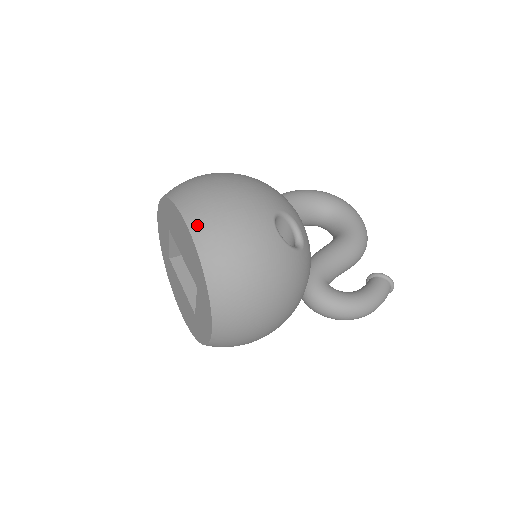
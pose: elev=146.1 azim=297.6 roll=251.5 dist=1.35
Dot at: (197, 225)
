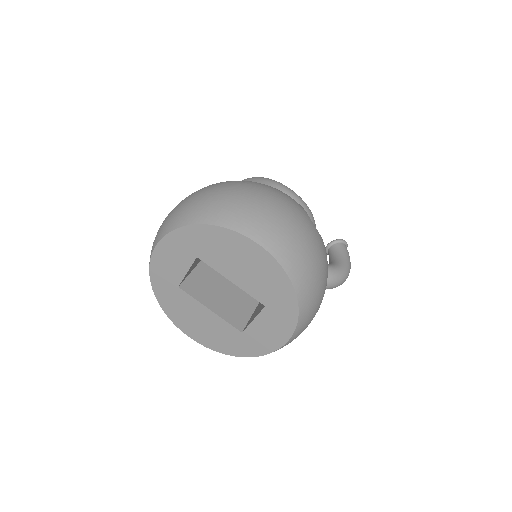
Dot at: (276, 247)
